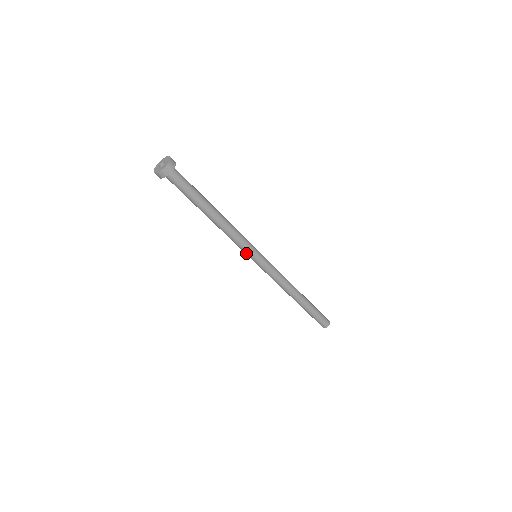
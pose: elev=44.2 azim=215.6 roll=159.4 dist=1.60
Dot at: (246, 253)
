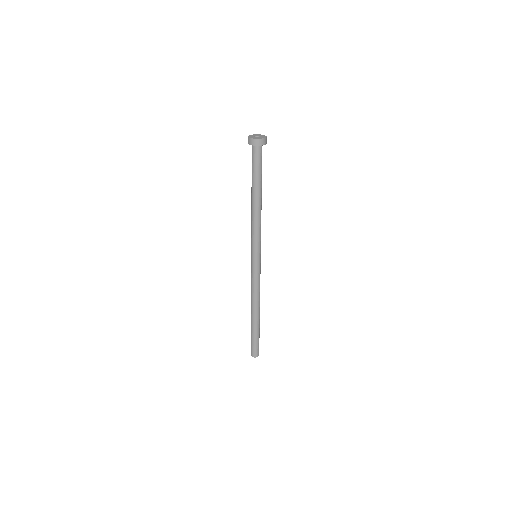
Dot at: (252, 247)
